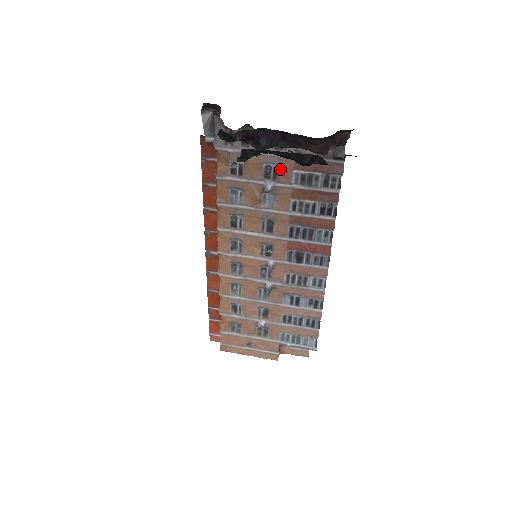
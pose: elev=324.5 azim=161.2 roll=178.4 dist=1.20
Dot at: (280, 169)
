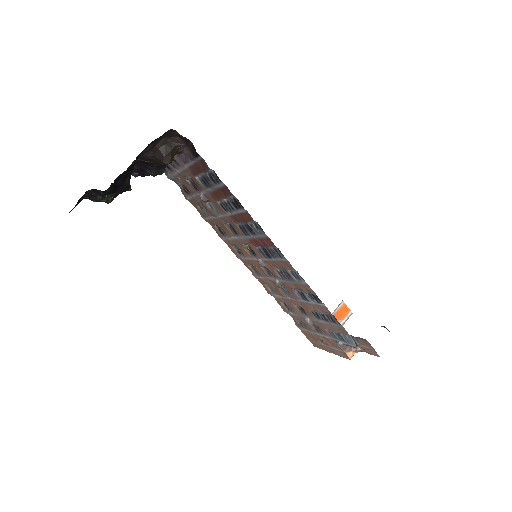
Dot at: (193, 180)
